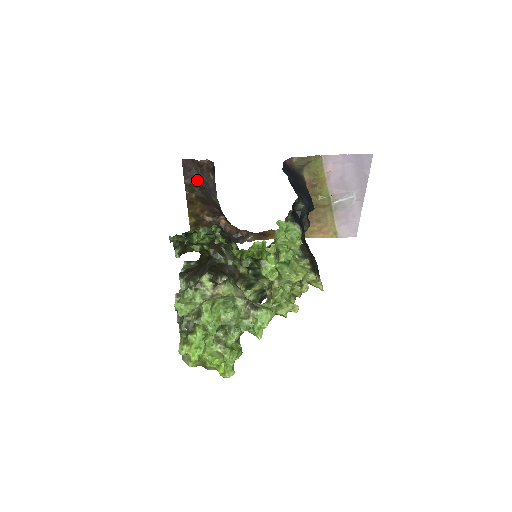
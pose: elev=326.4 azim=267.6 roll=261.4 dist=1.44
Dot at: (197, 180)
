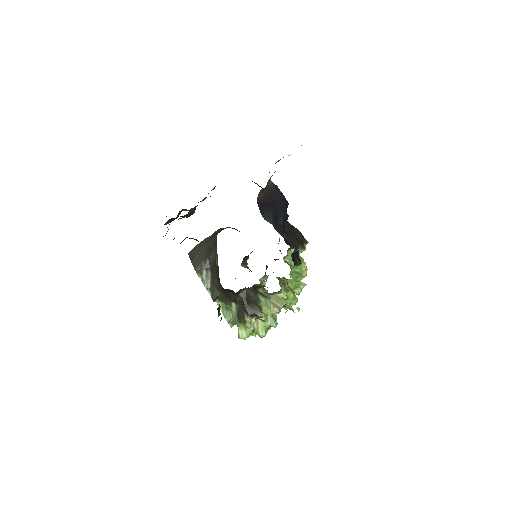
Dot at: occluded
